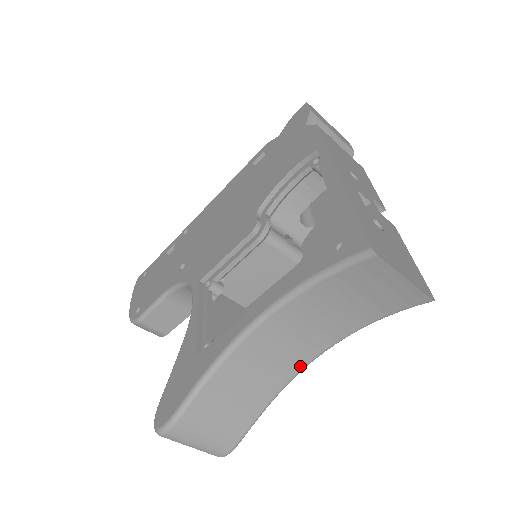
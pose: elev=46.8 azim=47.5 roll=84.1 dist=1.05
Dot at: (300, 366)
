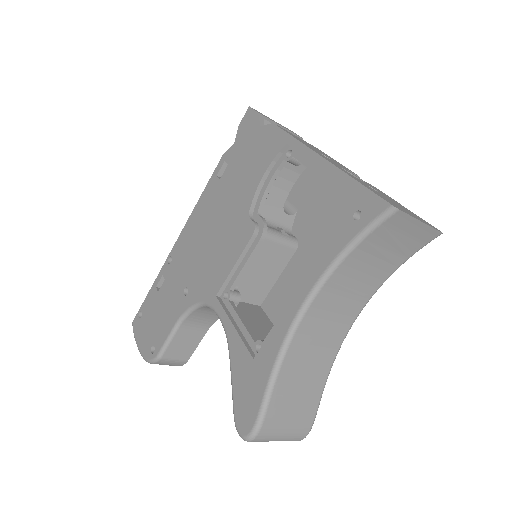
Dot at: (345, 331)
